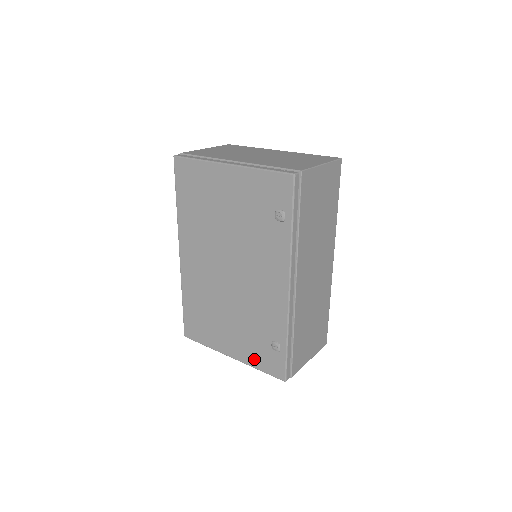
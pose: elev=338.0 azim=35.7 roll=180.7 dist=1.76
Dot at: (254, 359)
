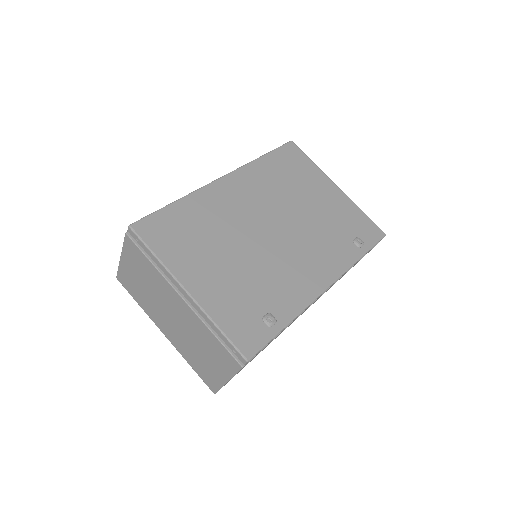
Dot at: (224, 313)
